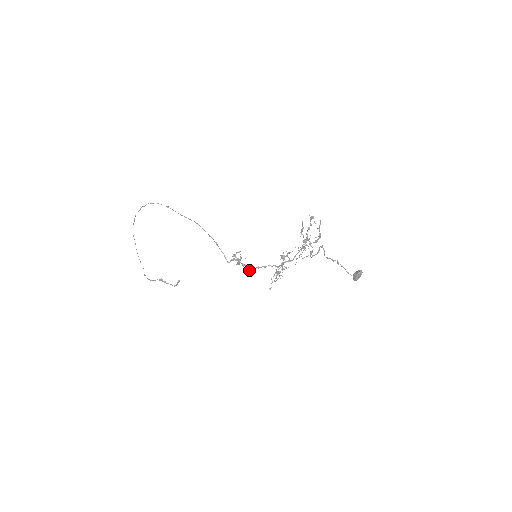
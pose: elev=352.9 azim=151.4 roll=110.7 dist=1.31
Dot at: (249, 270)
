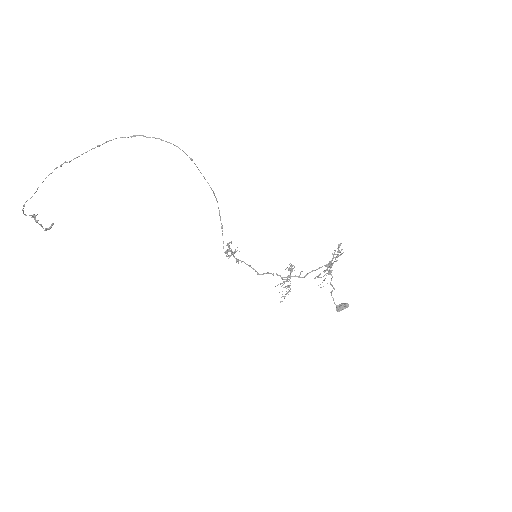
Dot at: (258, 273)
